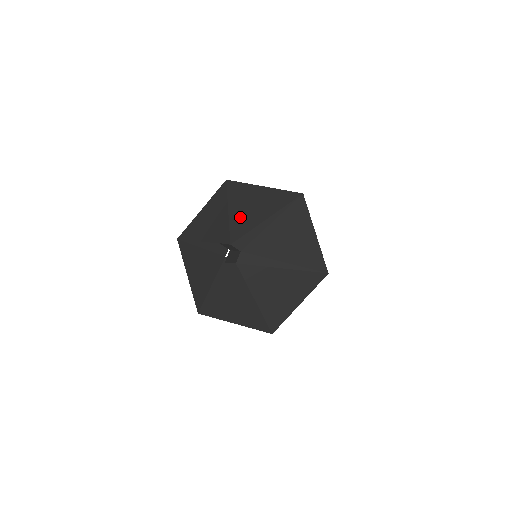
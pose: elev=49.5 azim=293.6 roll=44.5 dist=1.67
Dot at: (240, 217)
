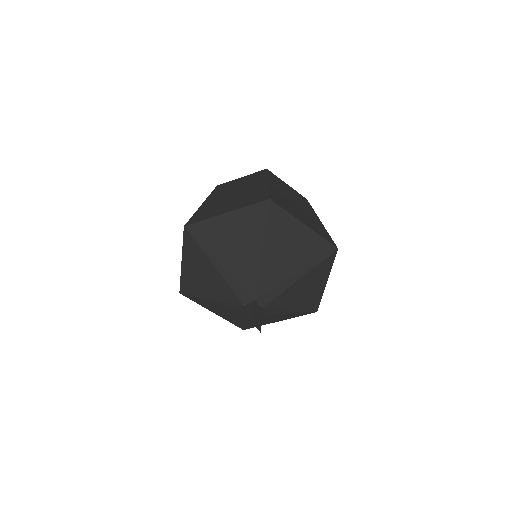
Dot at: (272, 264)
